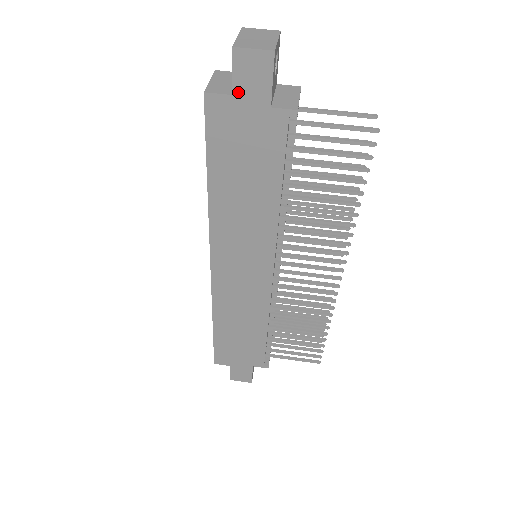
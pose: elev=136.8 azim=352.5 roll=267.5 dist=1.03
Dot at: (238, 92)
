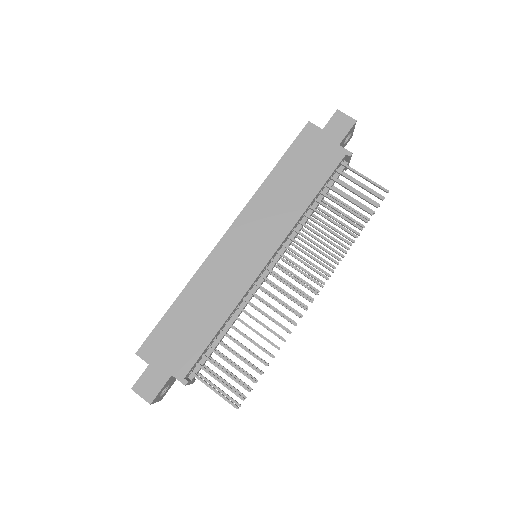
Dot at: (327, 130)
